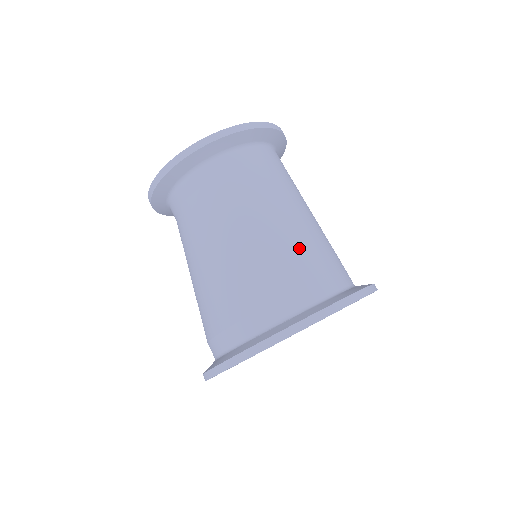
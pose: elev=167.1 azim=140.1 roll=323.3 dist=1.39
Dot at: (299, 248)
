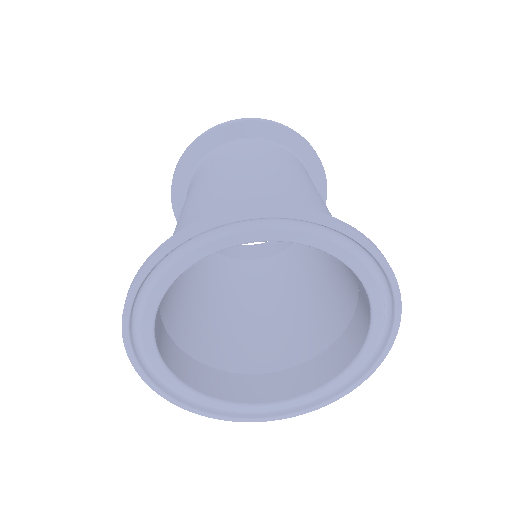
Dot at: (251, 191)
